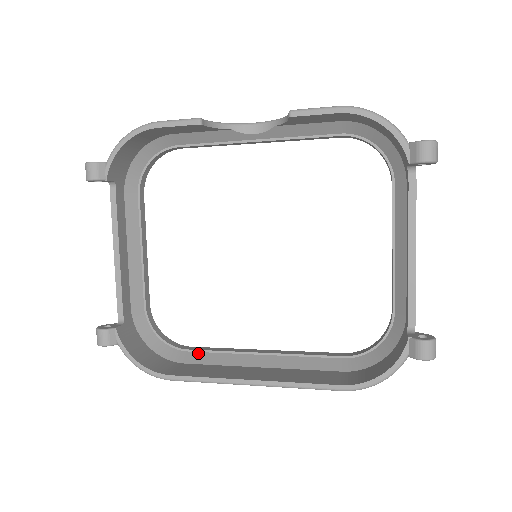
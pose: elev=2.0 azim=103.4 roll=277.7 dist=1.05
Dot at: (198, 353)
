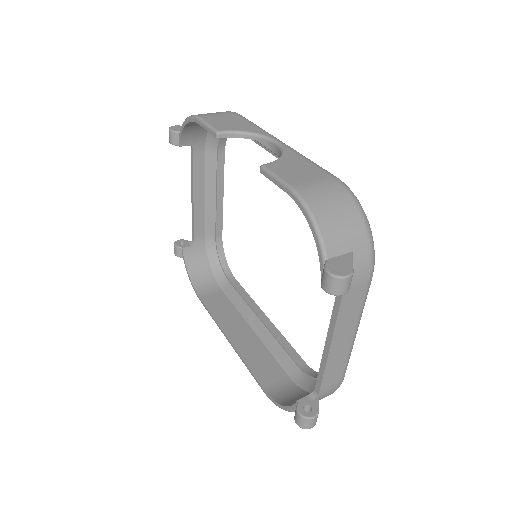
Dot at: (233, 289)
